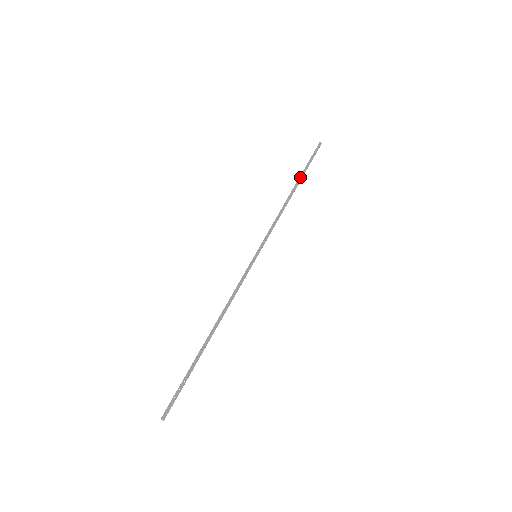
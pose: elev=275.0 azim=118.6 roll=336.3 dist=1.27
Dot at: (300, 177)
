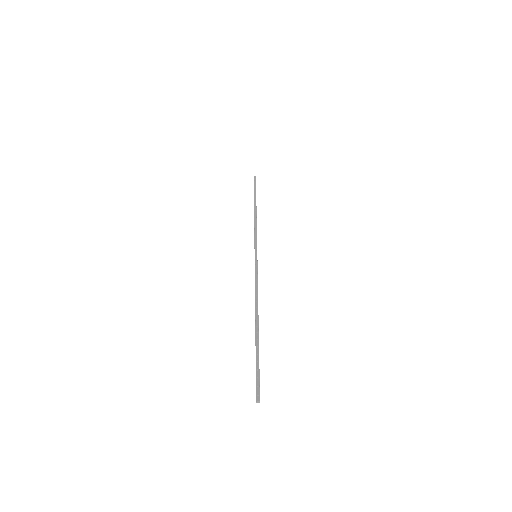
Dot at: (254, 199)
